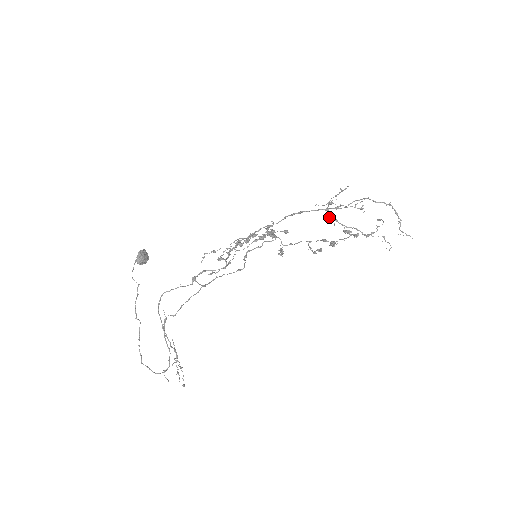
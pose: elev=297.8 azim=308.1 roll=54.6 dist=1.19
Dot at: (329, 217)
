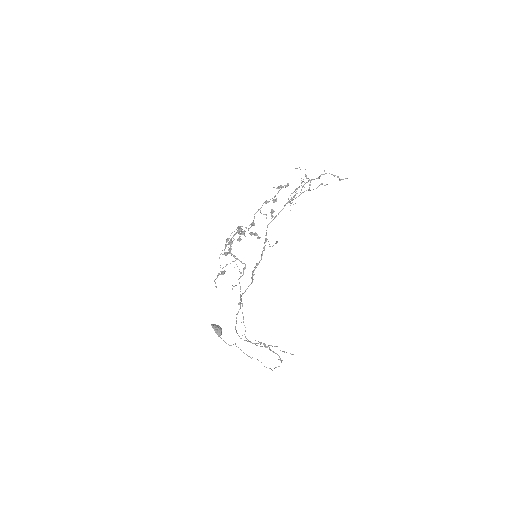
Dot at: occluded
